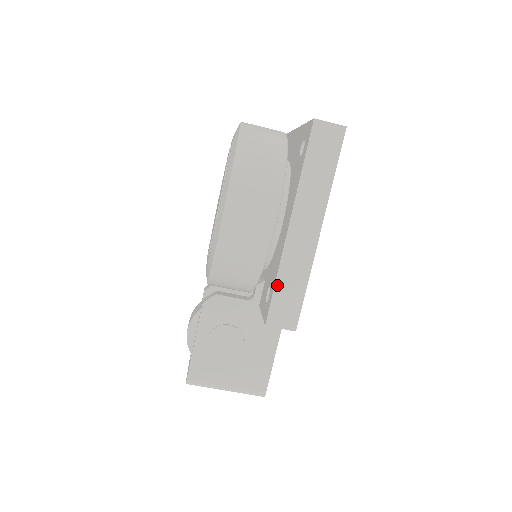
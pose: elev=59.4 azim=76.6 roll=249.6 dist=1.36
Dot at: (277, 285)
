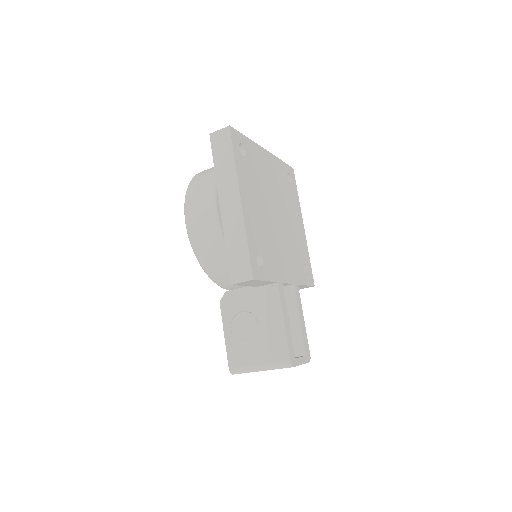
Dot at: (228, 251)
